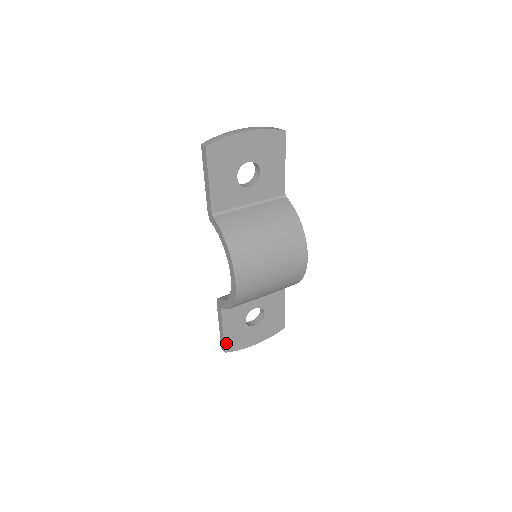
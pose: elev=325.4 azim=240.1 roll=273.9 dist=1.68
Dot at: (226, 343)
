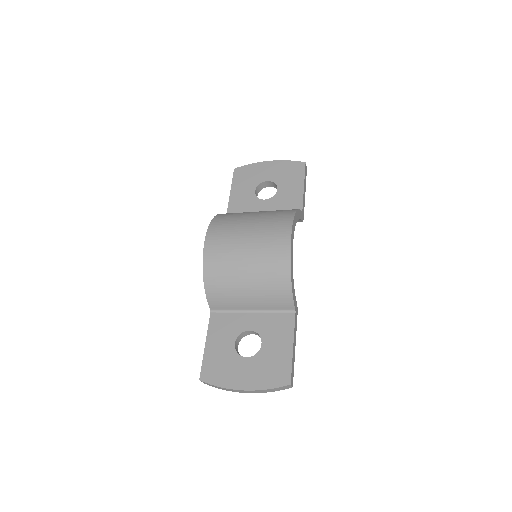
Dot at: (205, 366)
